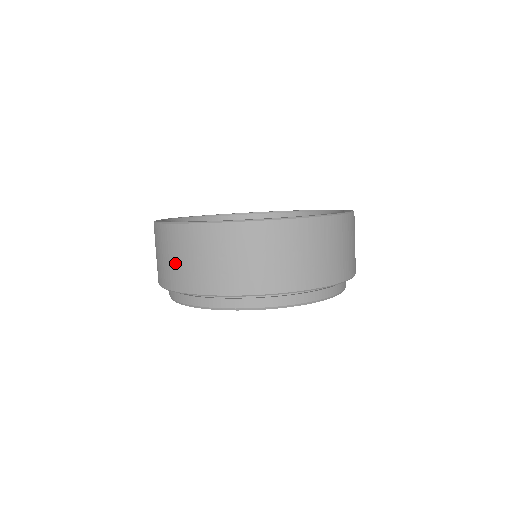
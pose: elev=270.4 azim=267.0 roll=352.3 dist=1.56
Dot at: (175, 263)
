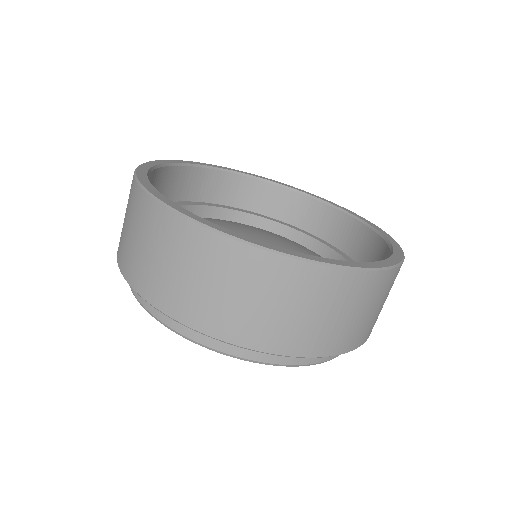
Dot at: (124, 224)
